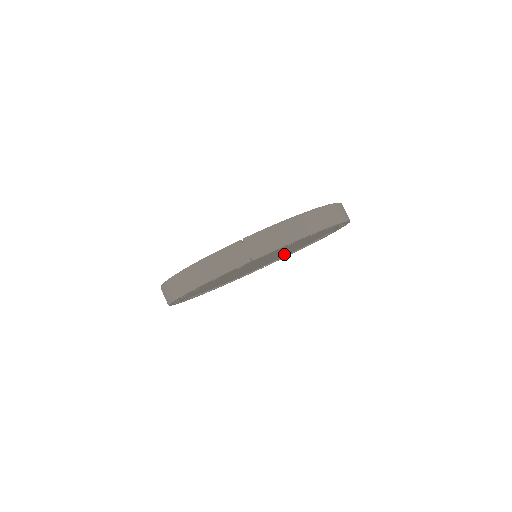
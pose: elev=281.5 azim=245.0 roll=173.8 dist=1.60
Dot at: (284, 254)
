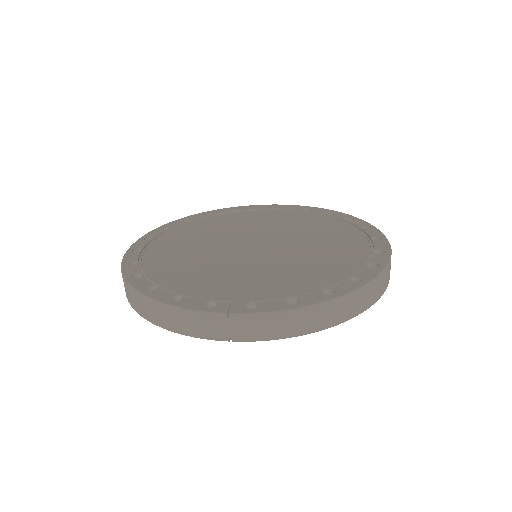
Dot at: occluded
